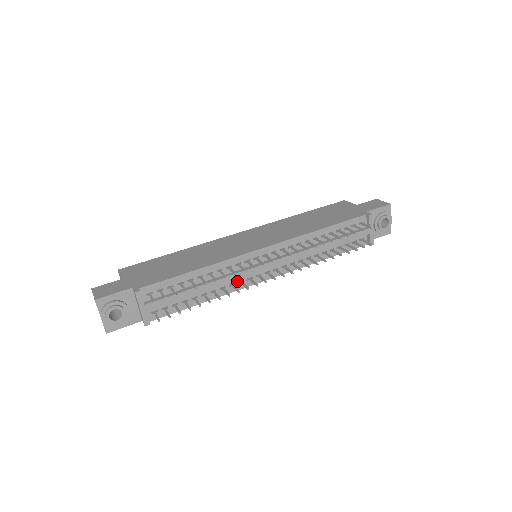
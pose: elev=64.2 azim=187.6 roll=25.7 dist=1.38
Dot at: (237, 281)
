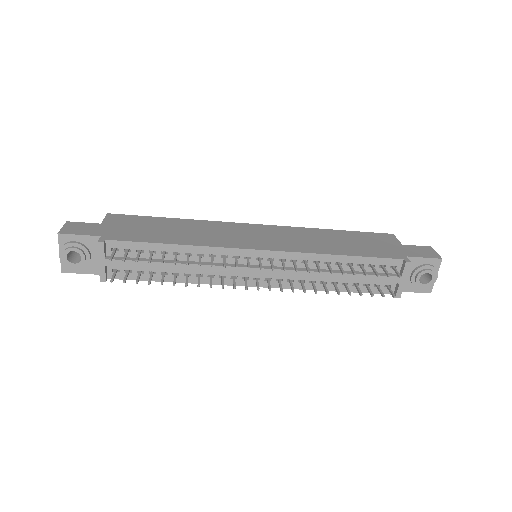
Dot at: (218, 274)
